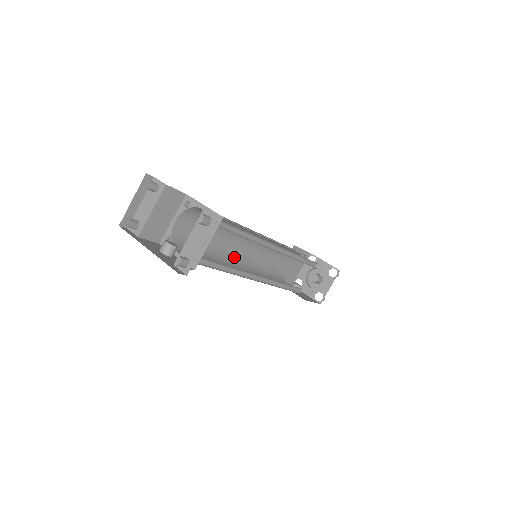
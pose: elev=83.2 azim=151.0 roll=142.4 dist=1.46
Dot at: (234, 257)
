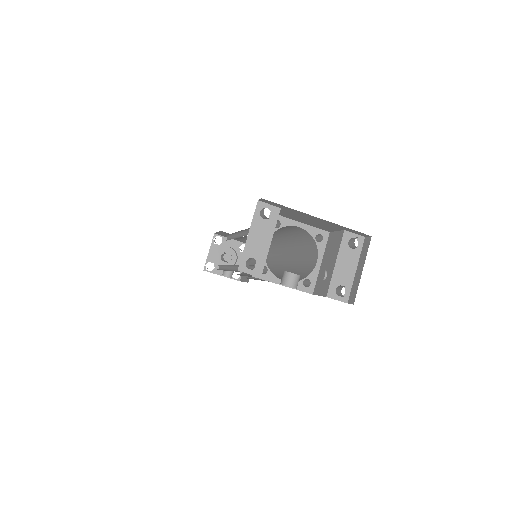
Dot at: occluded
